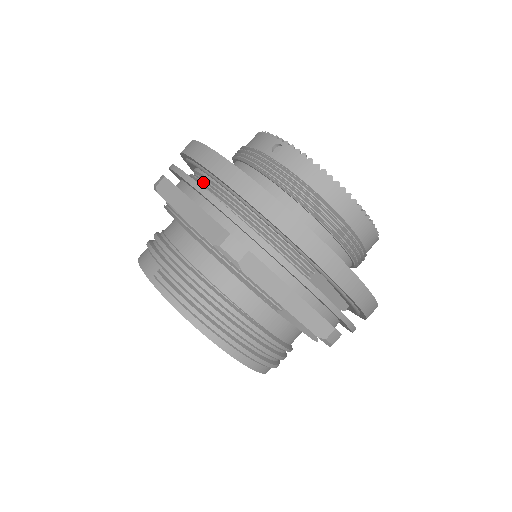
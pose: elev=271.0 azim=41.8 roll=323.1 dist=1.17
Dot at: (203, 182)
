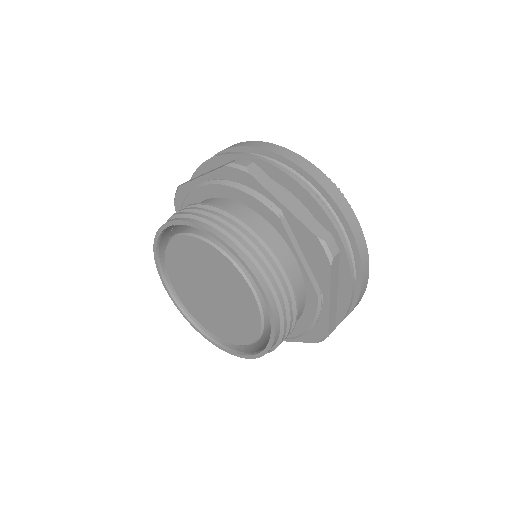
Dot at: occluded
